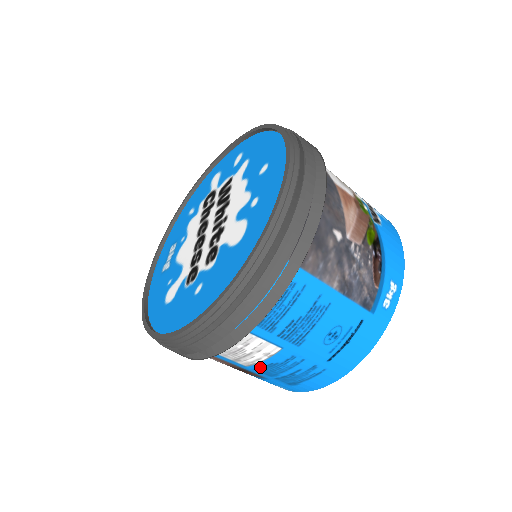
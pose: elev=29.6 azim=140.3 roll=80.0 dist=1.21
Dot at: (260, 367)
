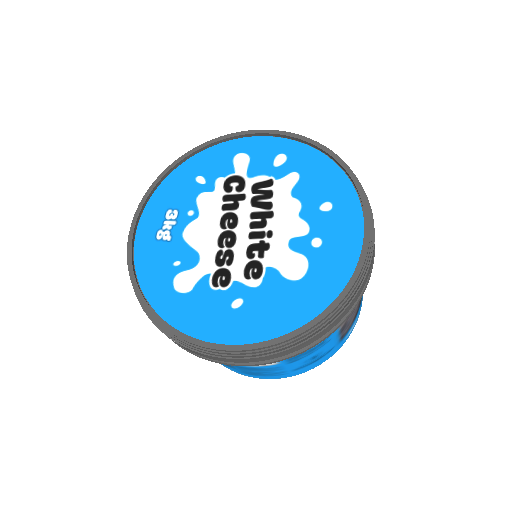
Dot at: (243, 367)
